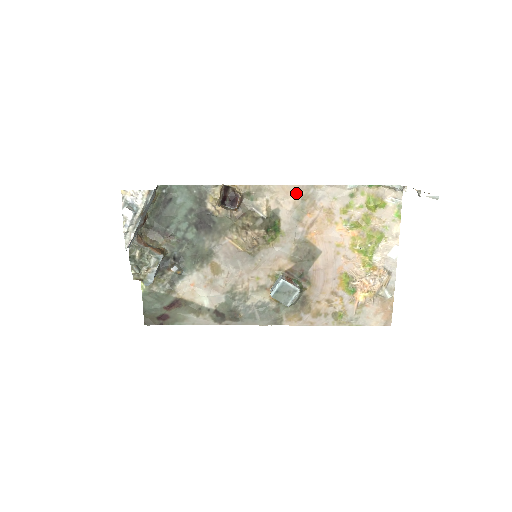
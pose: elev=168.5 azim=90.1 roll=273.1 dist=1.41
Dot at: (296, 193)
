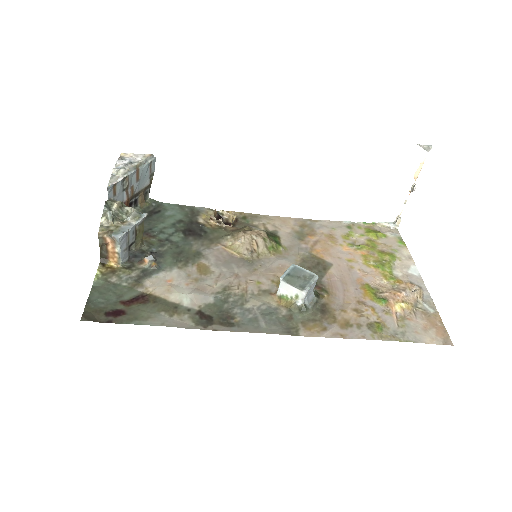
Dot at: (293, 223)
